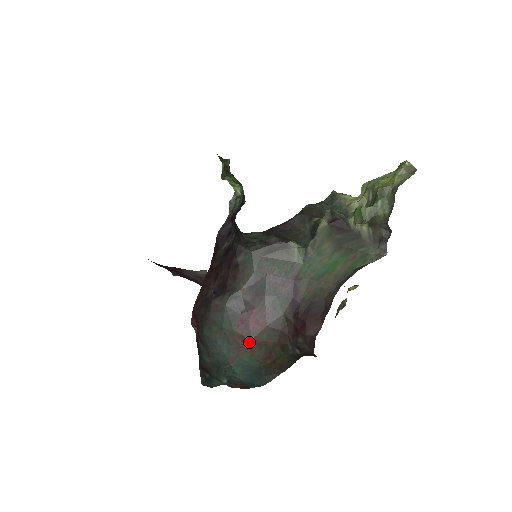
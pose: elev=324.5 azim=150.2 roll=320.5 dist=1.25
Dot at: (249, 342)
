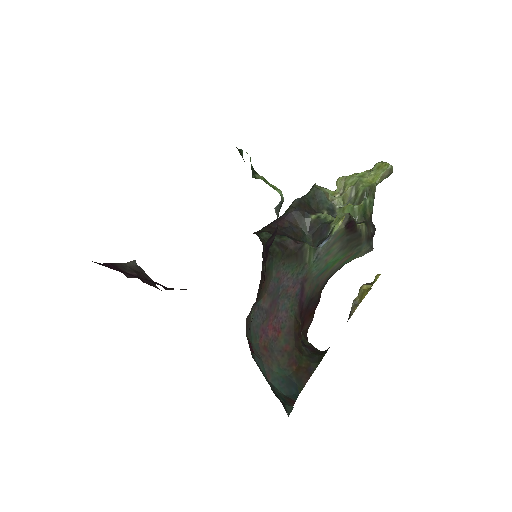
Dot at: (271, 351)
